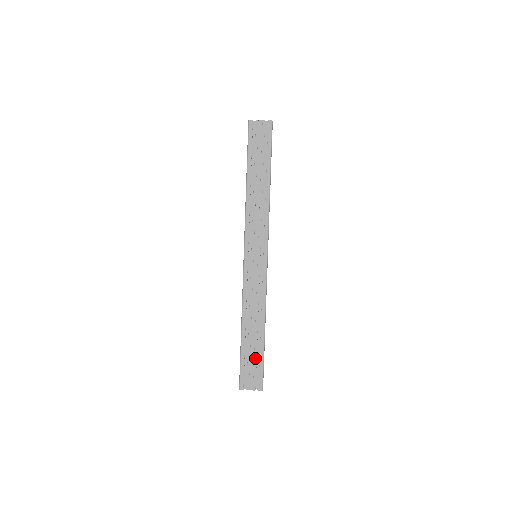
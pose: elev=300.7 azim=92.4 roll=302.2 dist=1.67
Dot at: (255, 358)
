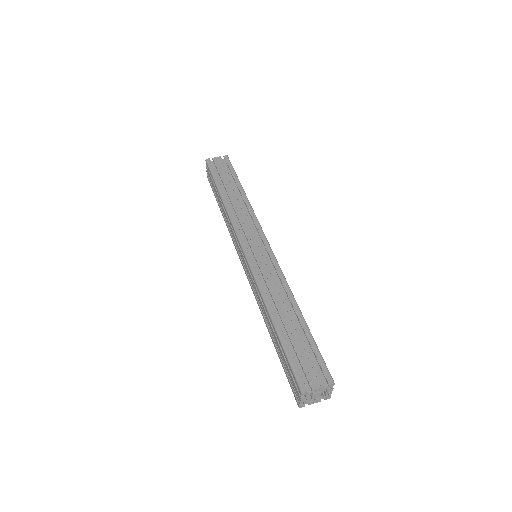
Dot at: (304, 345)
